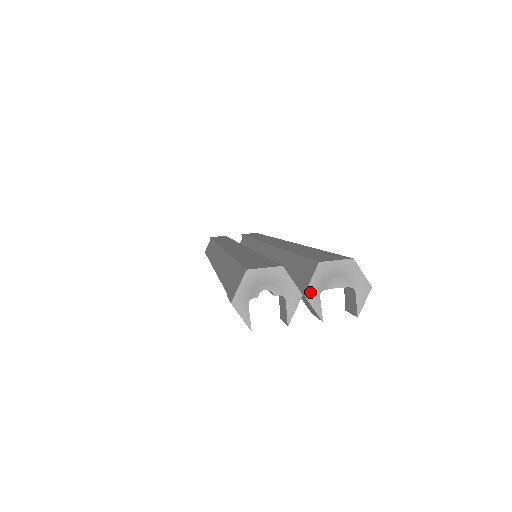
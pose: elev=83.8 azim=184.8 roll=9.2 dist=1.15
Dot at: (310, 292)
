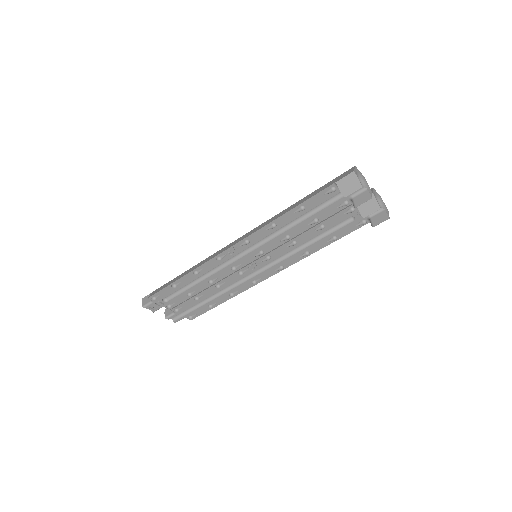
Dot at: (374, 194)
